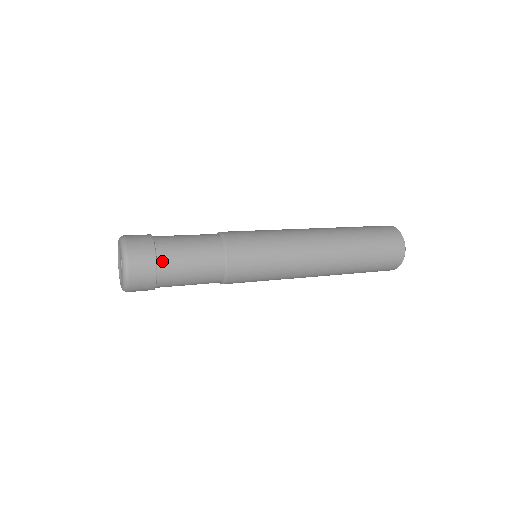
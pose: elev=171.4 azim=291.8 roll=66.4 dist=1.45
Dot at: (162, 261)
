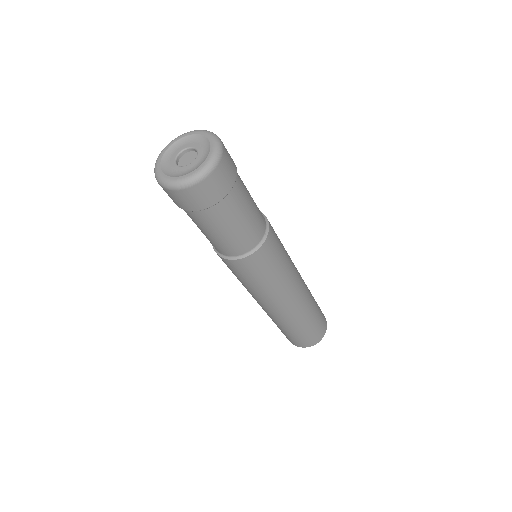
Dot at: (229, 198)
